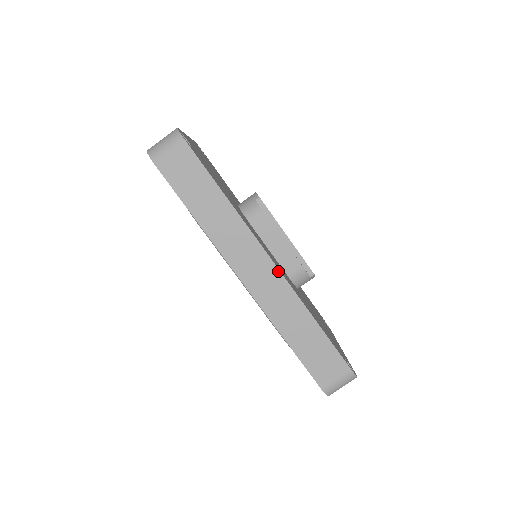
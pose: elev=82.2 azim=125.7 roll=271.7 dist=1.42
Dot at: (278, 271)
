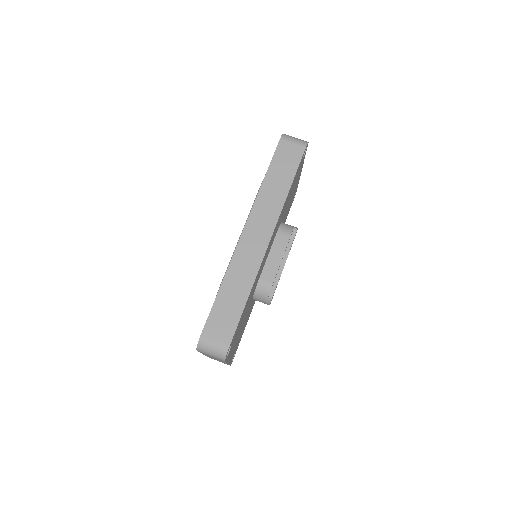
Dot at: (266, 249)
